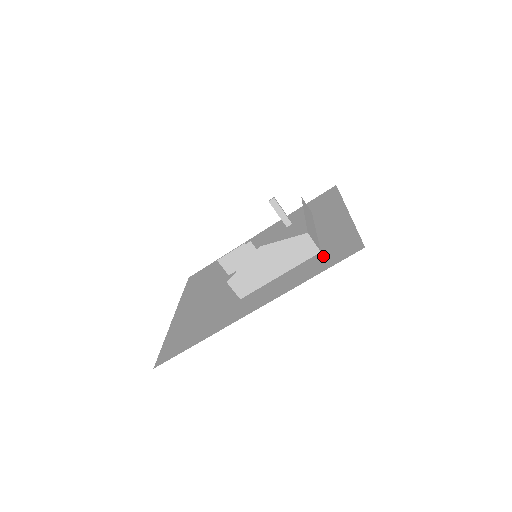
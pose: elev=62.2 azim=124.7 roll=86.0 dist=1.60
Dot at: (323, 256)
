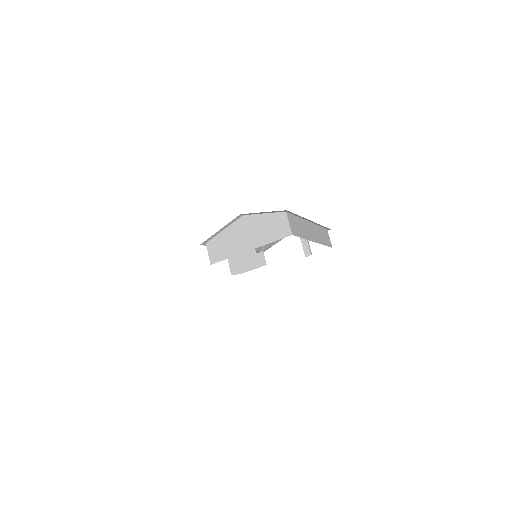
Dot at: occluded
